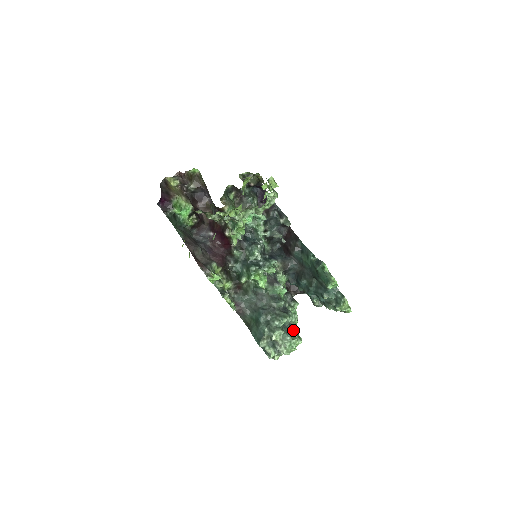
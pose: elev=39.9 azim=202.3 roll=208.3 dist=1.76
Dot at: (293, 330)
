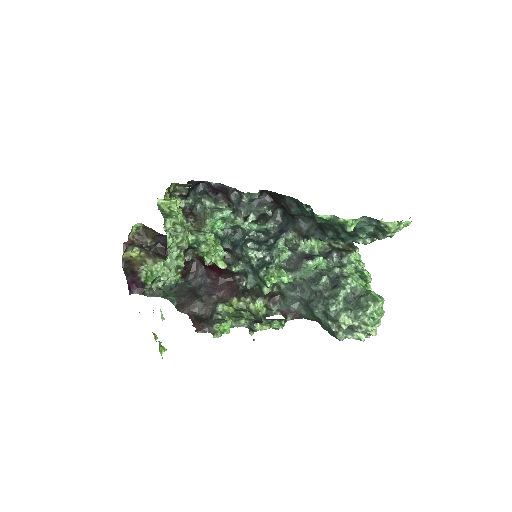
Dot at: (360, 298)
